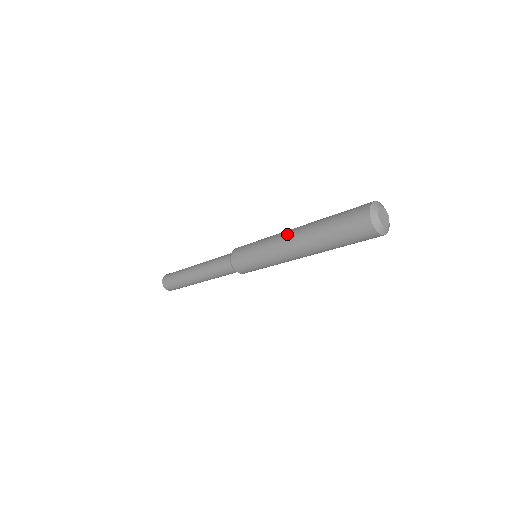
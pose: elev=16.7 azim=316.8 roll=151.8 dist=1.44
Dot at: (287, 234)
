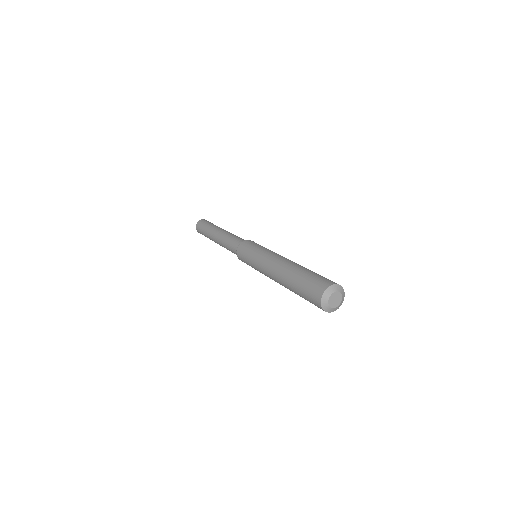
Dot at: (270, 274)
